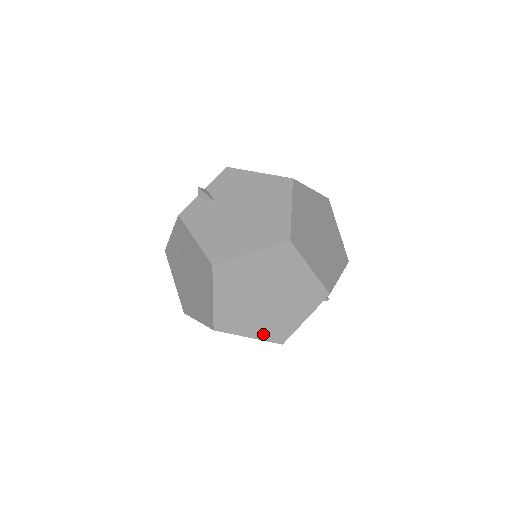
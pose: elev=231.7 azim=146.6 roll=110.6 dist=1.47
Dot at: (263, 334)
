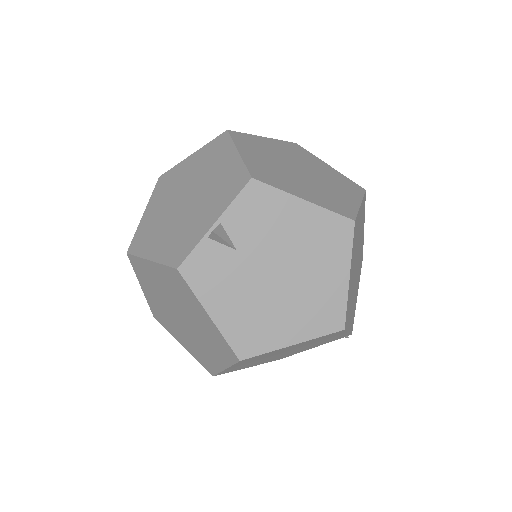
Dot at: (265, 362)
